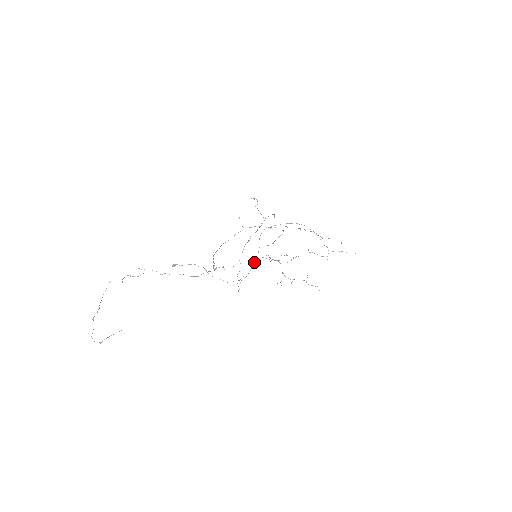
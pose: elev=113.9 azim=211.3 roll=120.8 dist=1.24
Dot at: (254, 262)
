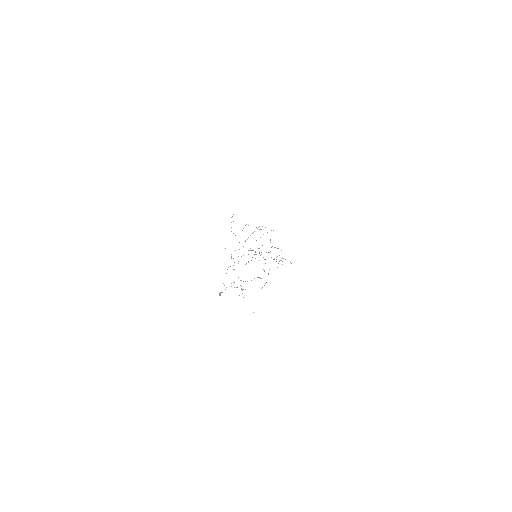
Dot at: (261, 254)
